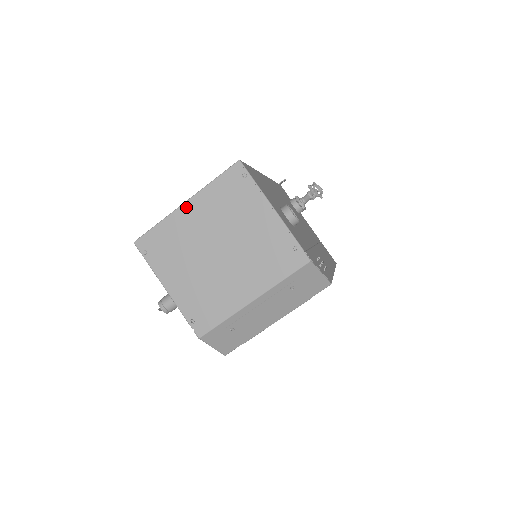
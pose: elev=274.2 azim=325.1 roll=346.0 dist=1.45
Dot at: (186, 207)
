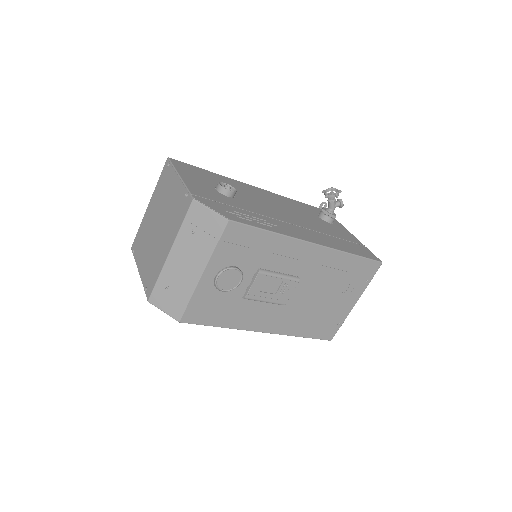
Dot at: (148, 207)
